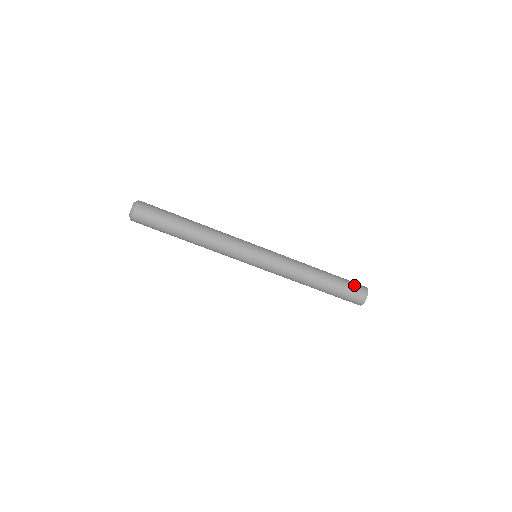
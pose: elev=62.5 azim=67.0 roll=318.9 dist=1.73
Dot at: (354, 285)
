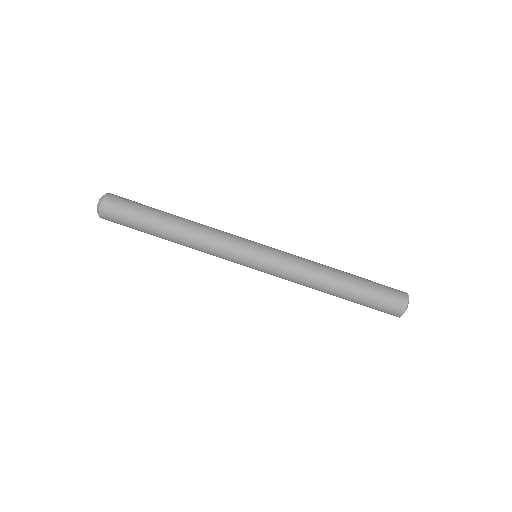
Dot at: occluded
